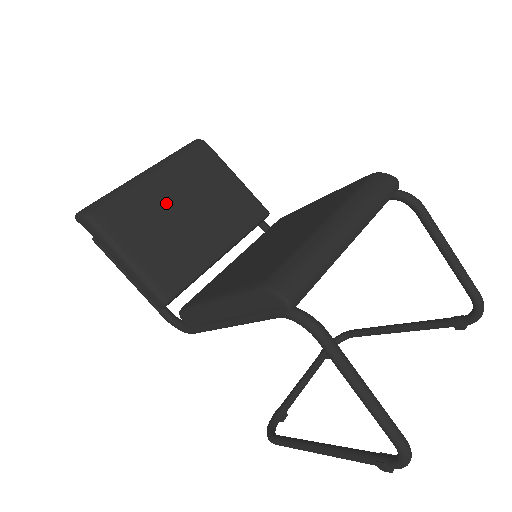
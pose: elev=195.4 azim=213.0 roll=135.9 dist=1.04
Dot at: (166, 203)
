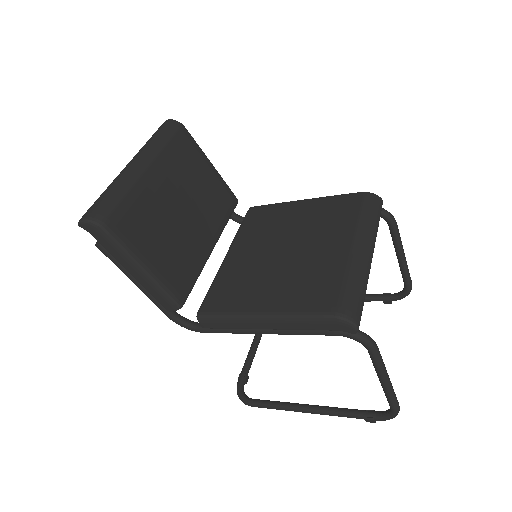
Dot at: (165, 200)
